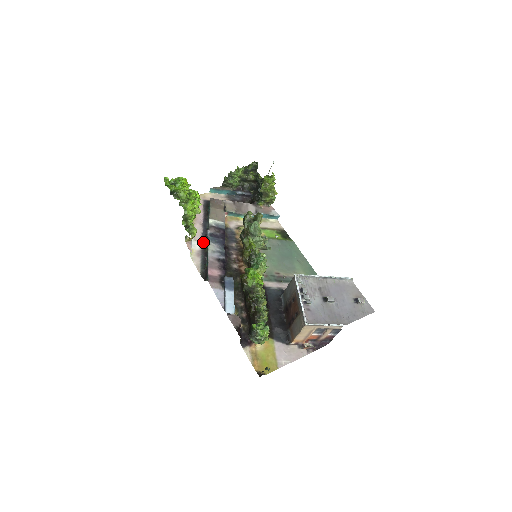
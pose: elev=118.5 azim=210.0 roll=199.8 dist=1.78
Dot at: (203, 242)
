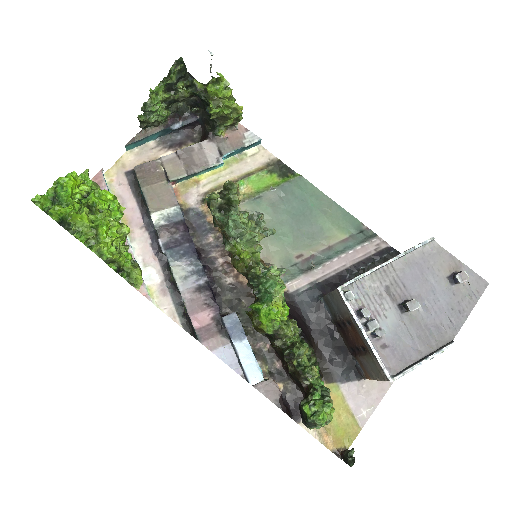
Dot at: (160, 262)
